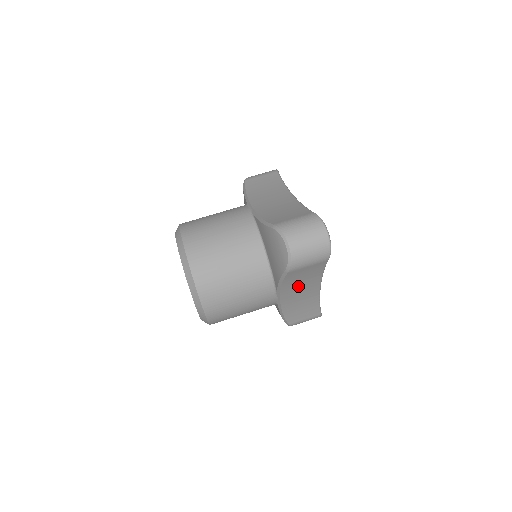
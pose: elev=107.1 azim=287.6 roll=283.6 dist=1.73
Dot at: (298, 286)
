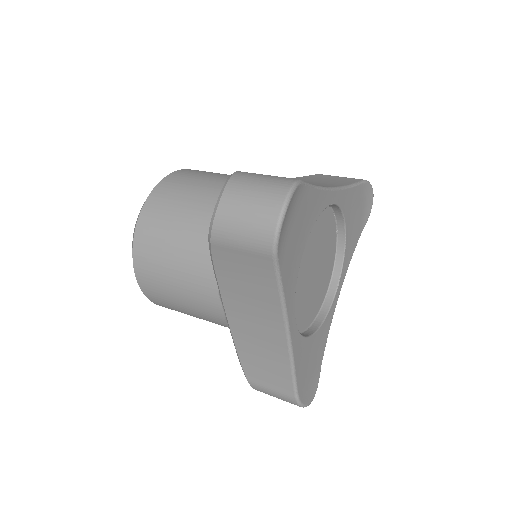
Dot at: (247, 300)
